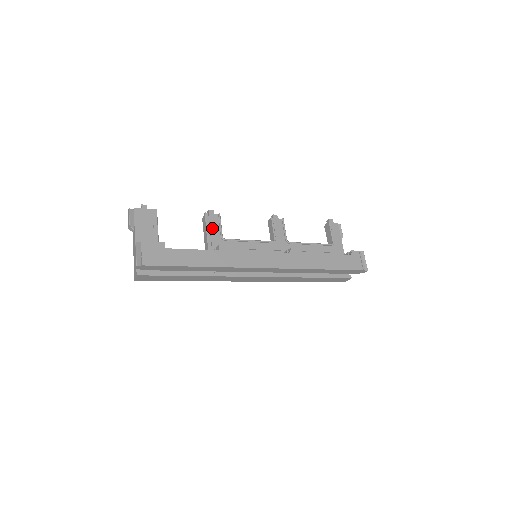
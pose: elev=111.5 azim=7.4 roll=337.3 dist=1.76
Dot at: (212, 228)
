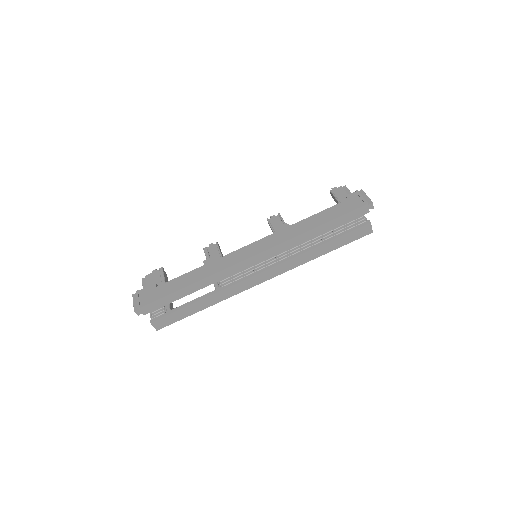
Dot at: (212, 256)
